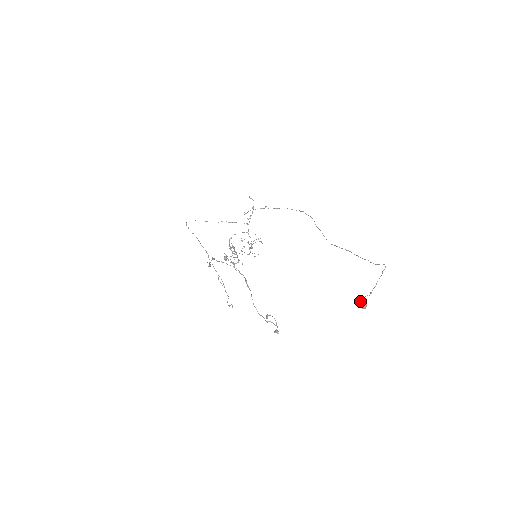
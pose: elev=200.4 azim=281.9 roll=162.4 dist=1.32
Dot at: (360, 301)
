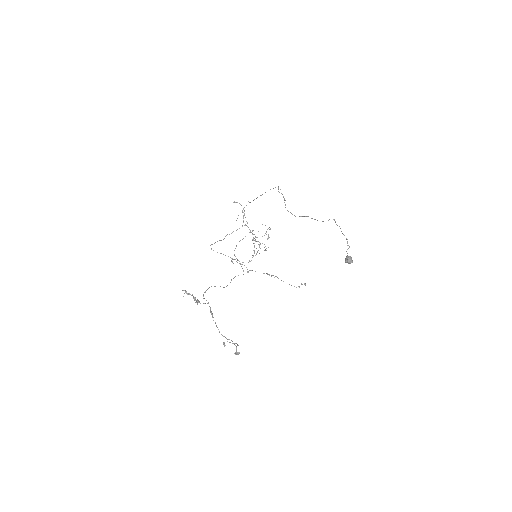
Dot at: occluded
